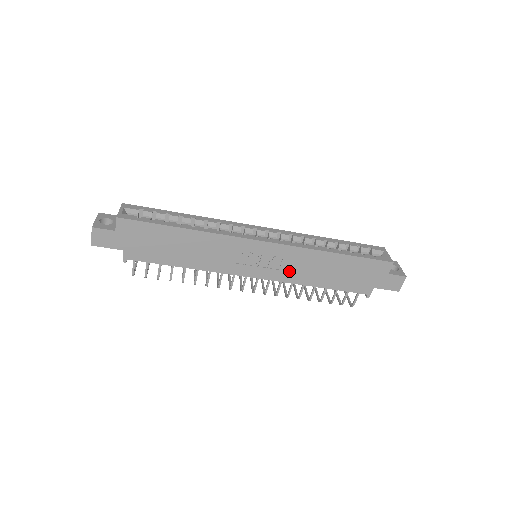
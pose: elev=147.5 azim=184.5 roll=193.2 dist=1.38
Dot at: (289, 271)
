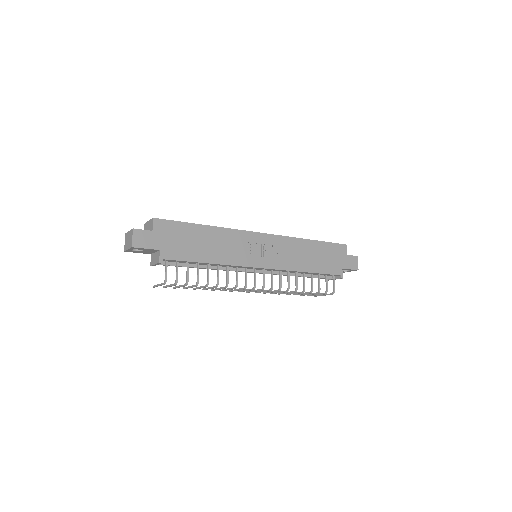
Dot at: (285, 259)
